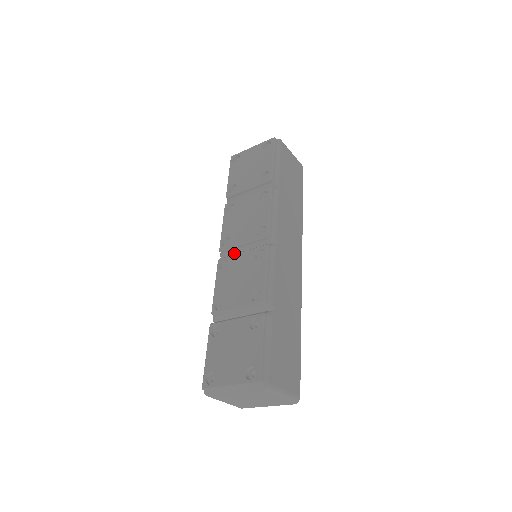
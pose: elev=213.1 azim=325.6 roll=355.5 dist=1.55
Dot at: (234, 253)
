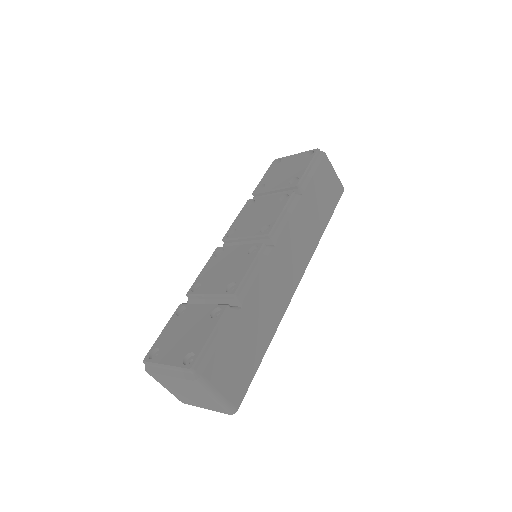
Dot at: occluded
